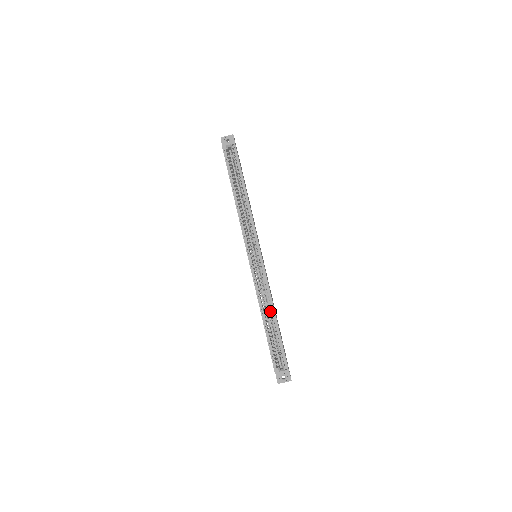
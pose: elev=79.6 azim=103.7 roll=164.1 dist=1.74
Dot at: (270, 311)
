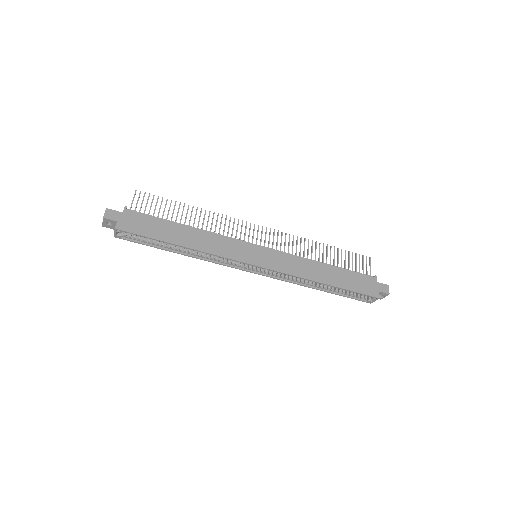
Dot at: (316, 282)
